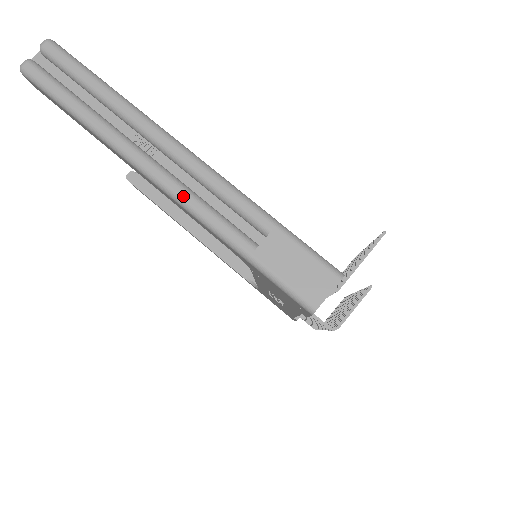
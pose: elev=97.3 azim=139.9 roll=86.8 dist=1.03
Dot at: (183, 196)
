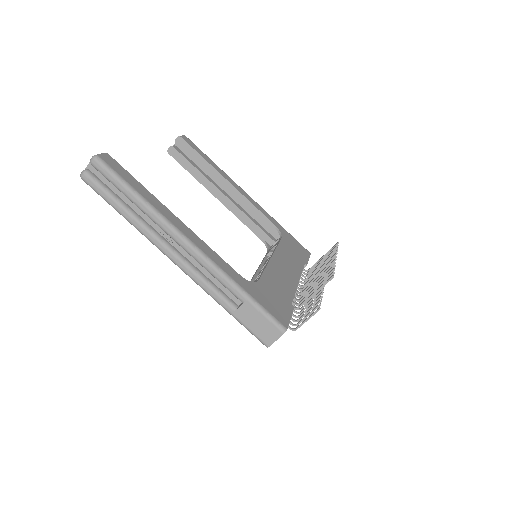
Dot at: (191, 275)
